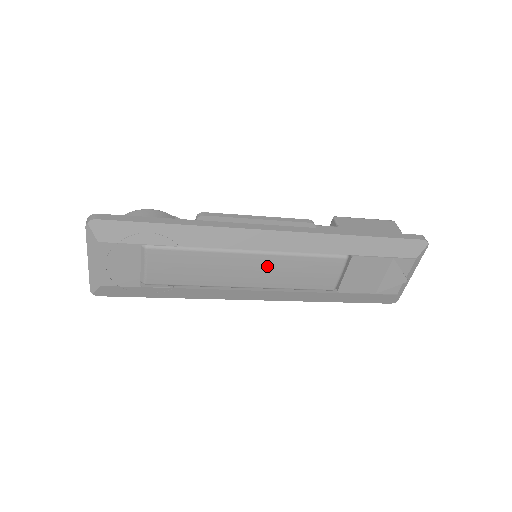
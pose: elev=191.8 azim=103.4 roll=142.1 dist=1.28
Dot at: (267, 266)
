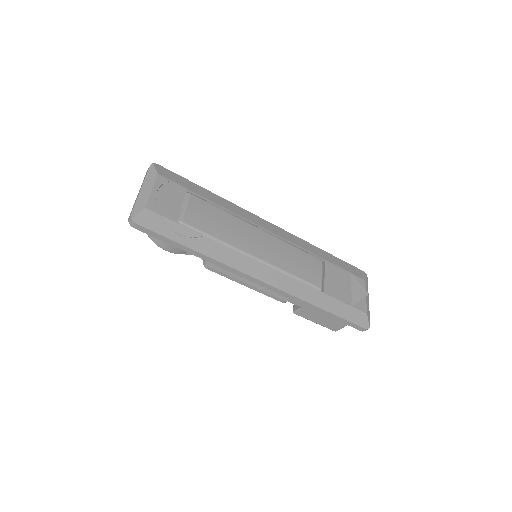
Dot at: (271, 244)
